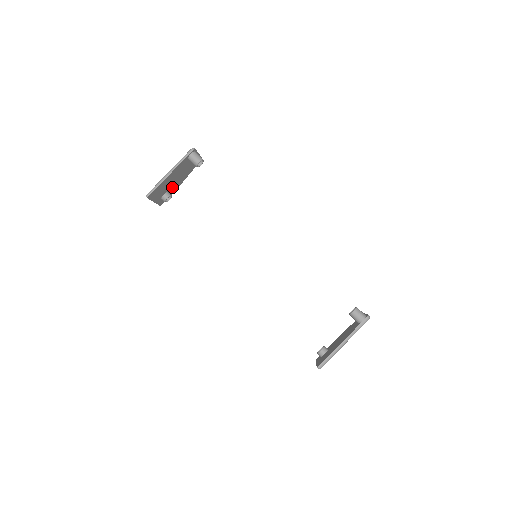
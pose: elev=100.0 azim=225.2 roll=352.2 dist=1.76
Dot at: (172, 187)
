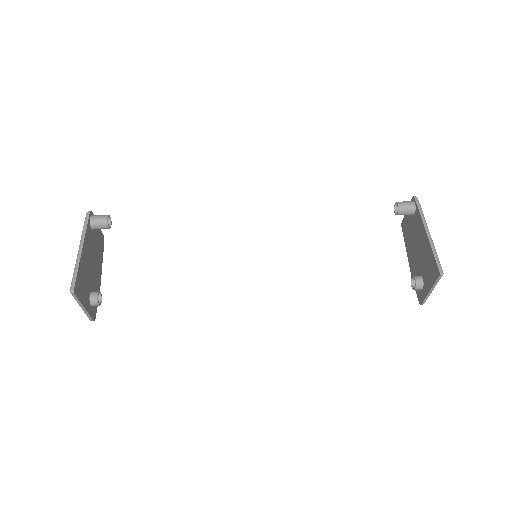
Dot at: (93, 284)
